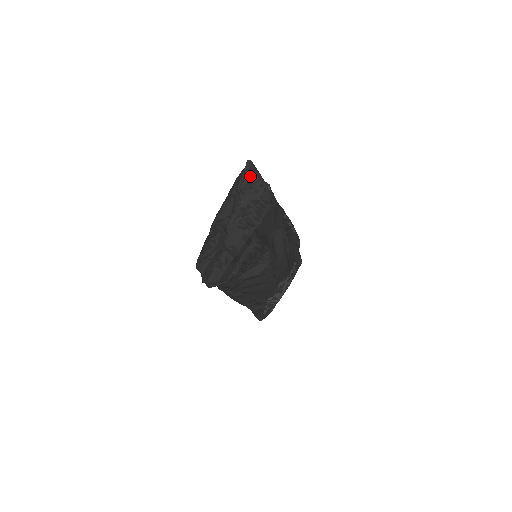
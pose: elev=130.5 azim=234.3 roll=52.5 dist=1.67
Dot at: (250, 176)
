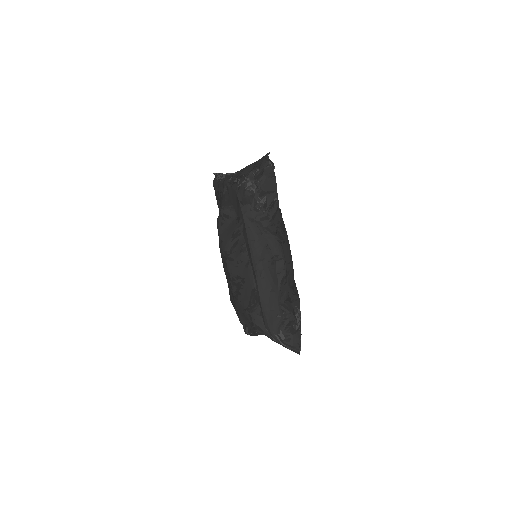
Dot at: occluded
